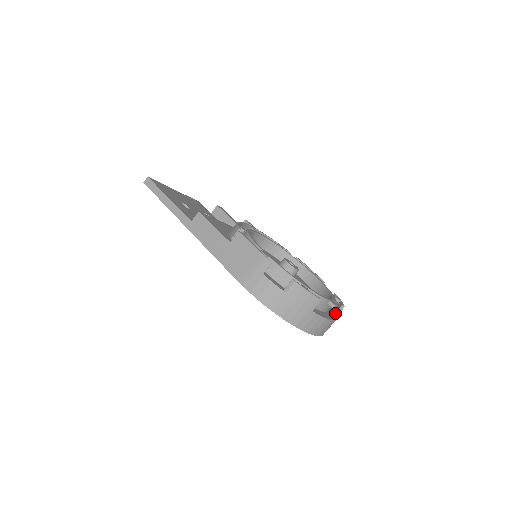
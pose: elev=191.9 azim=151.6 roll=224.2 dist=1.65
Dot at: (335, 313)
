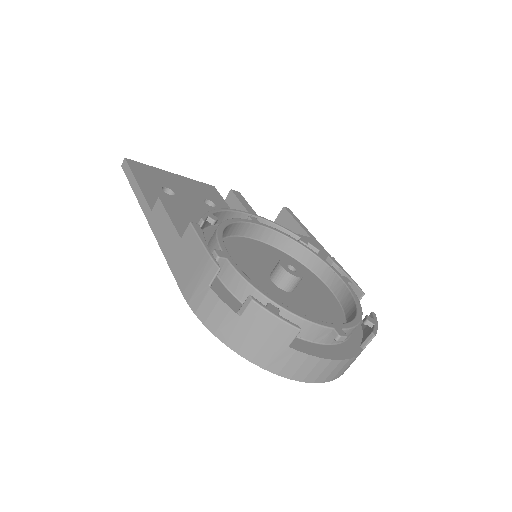
Dot at: (361, 345)
